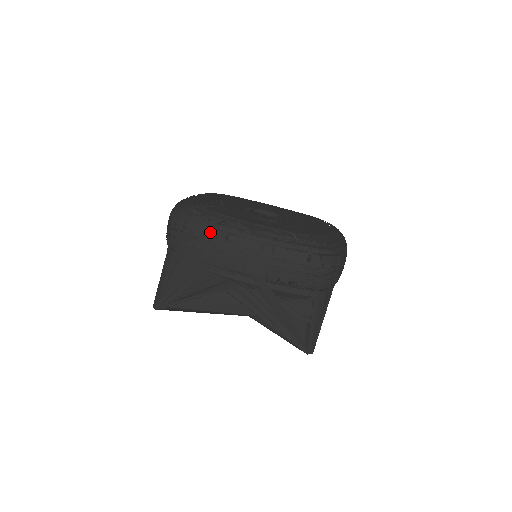
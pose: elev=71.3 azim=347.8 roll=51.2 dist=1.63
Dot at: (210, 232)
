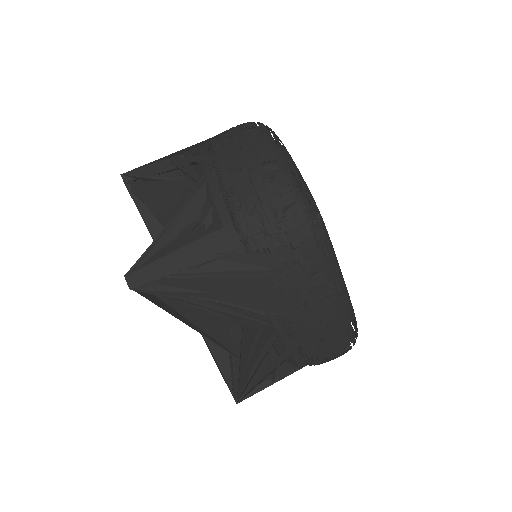
Dot at: (320, 276)
